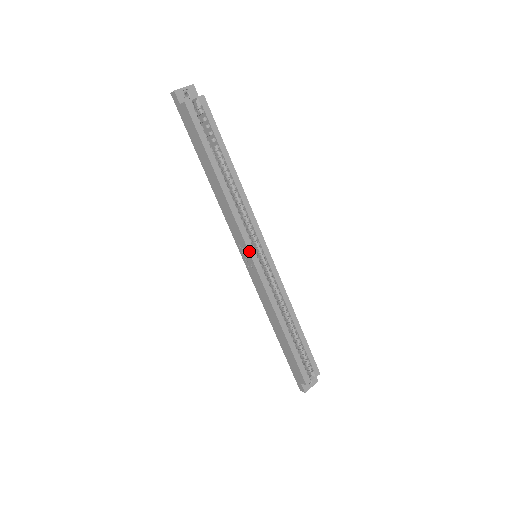
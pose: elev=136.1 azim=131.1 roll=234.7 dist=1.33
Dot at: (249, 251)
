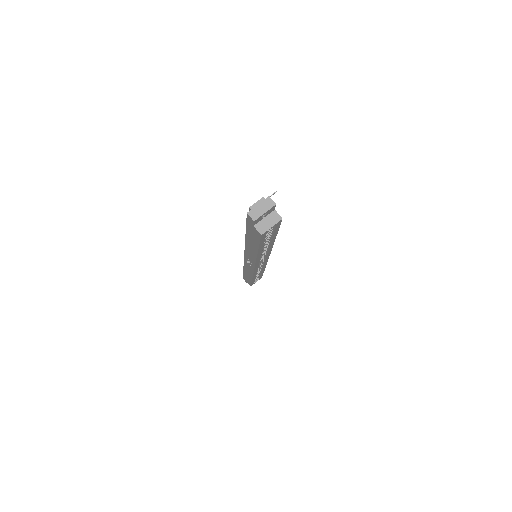
Dot at: occluded
